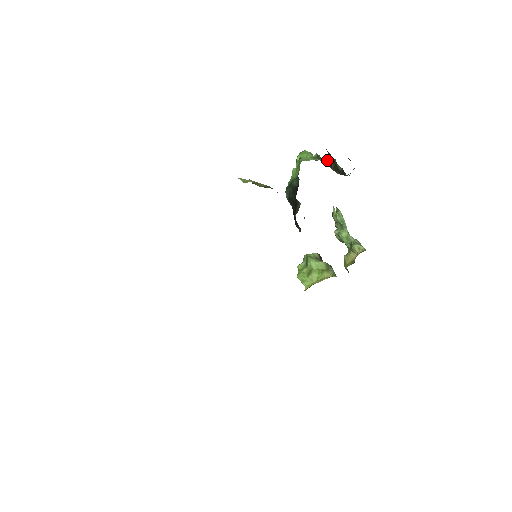
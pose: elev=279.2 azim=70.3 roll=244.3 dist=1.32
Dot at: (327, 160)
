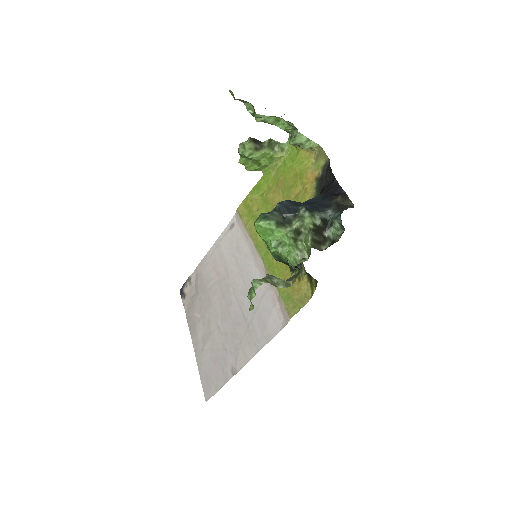
Dot at: (301, 227)
